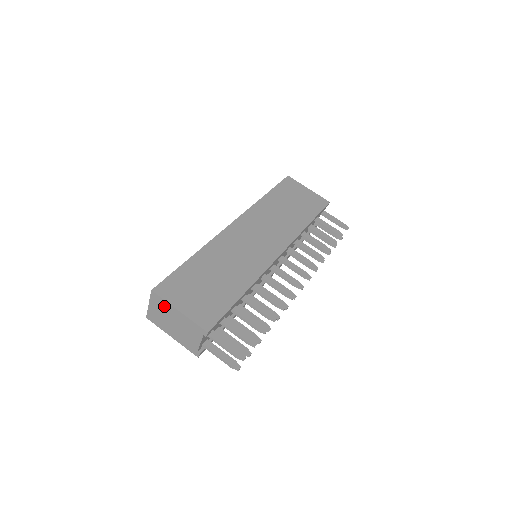
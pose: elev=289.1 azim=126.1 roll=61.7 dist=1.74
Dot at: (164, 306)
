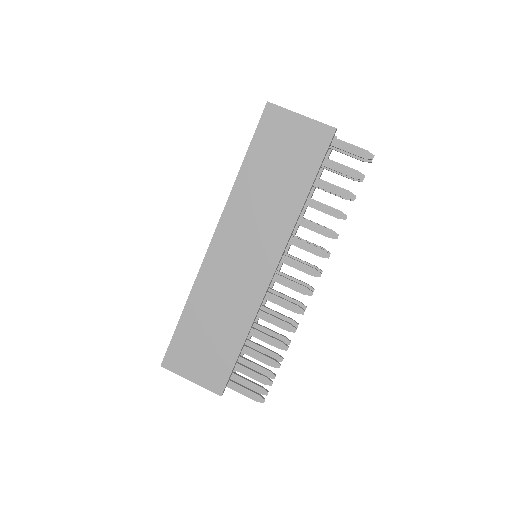
Dot at: occluded
